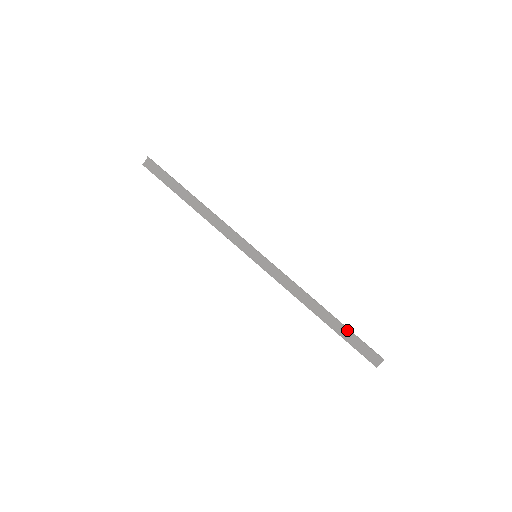
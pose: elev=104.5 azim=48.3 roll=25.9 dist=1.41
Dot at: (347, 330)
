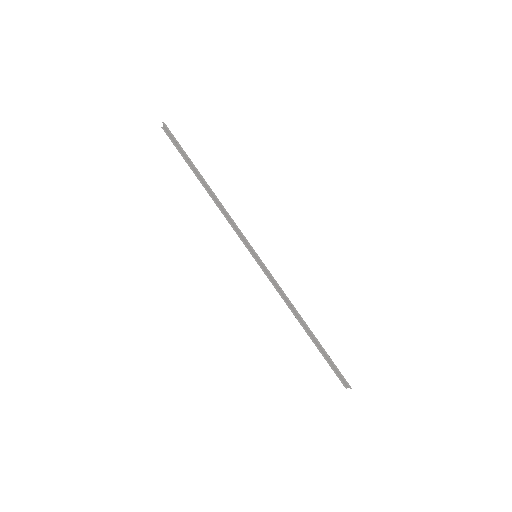
Dot at: (325, 352)
